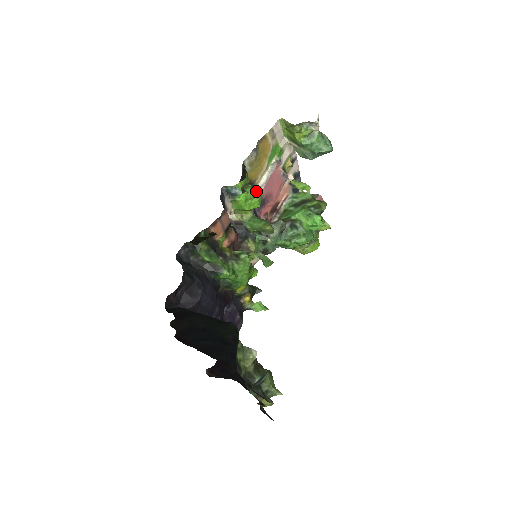
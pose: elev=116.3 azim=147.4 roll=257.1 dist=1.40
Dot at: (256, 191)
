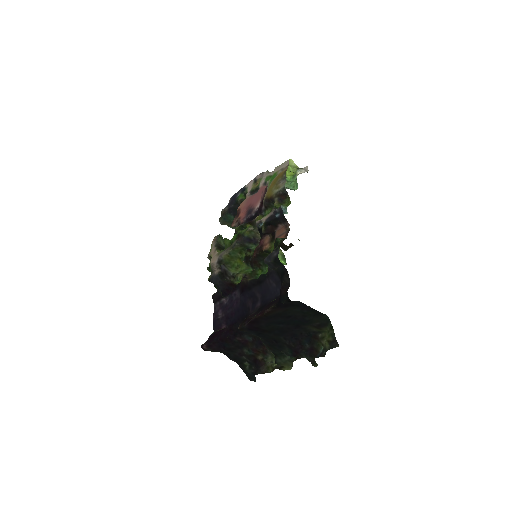
Dot at: occluded
